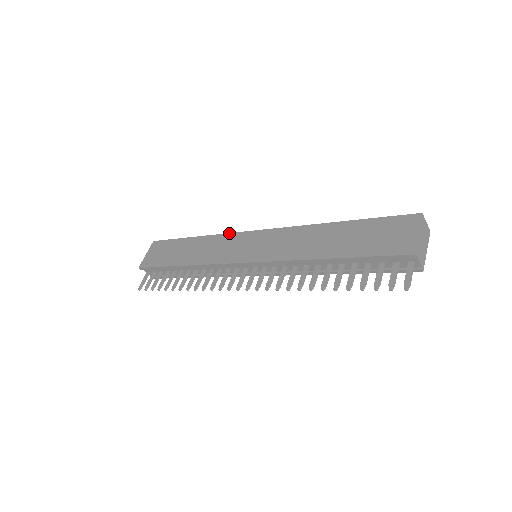
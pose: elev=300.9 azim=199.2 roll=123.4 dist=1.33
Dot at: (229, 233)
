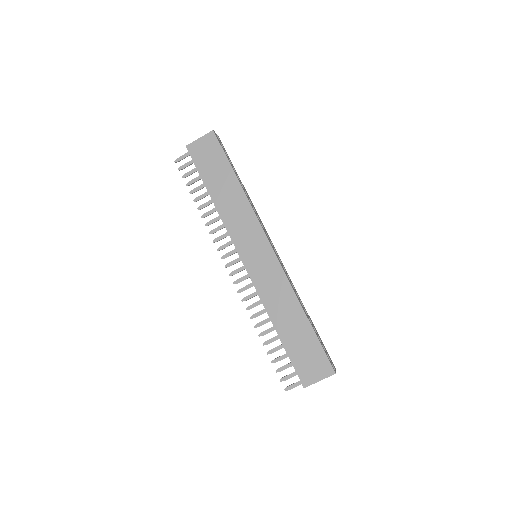
Dot at: (257, 218)
